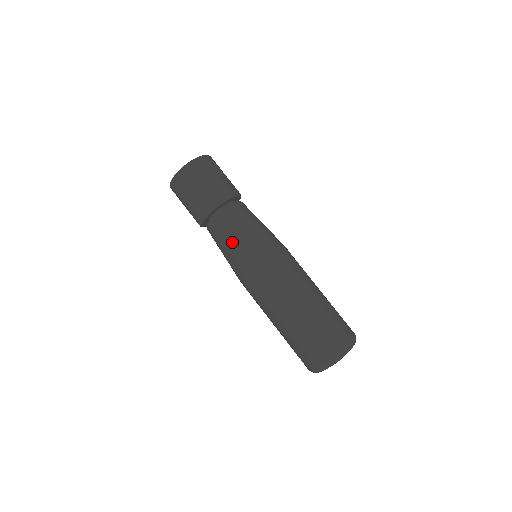
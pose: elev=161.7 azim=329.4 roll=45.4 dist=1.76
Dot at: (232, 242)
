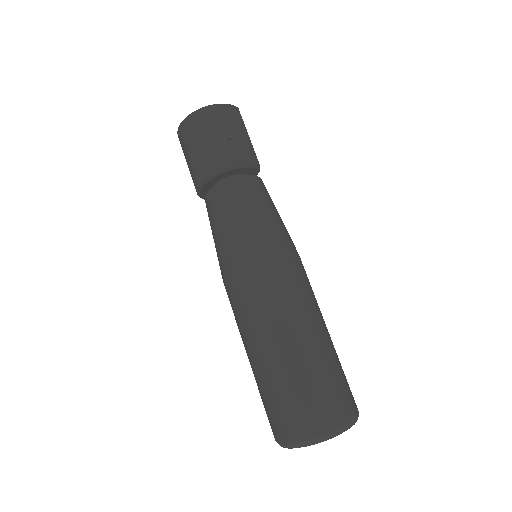
Dot at: (216, 232)
